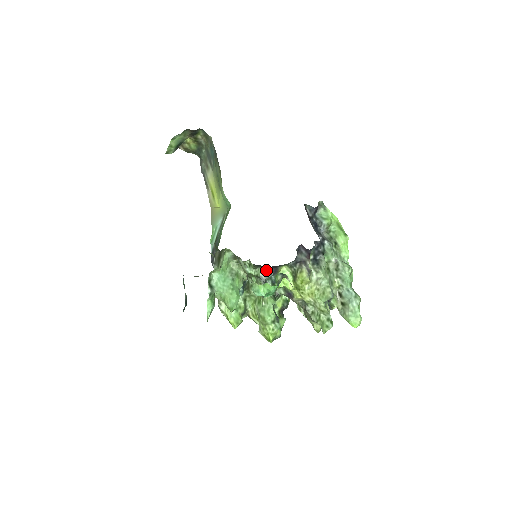
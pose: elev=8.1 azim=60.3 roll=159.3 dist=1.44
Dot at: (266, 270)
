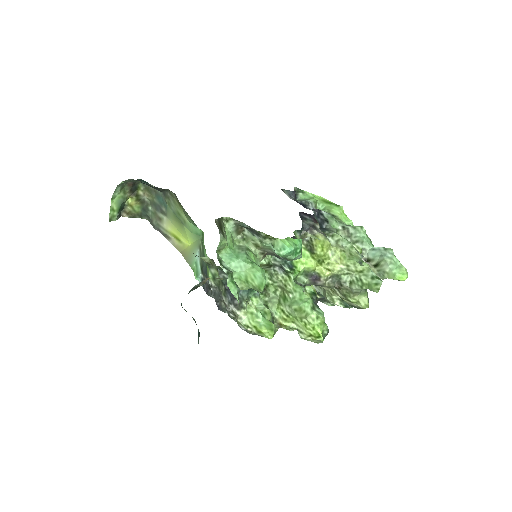
Dot at: occluded
